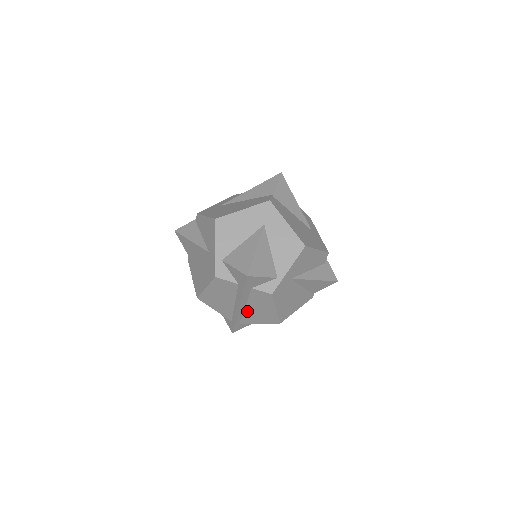
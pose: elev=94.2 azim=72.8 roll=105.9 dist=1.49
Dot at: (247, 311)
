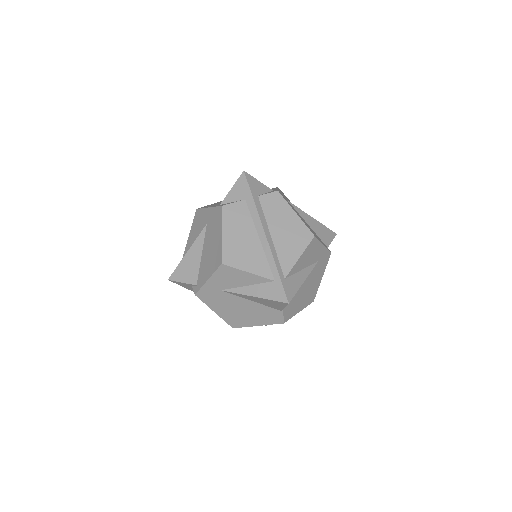
Dot at: (276, 242)
